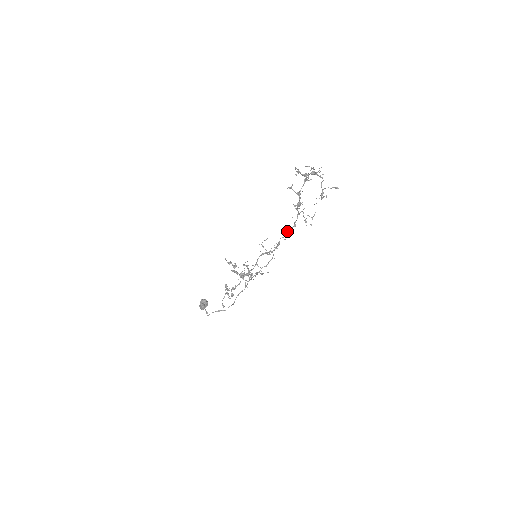
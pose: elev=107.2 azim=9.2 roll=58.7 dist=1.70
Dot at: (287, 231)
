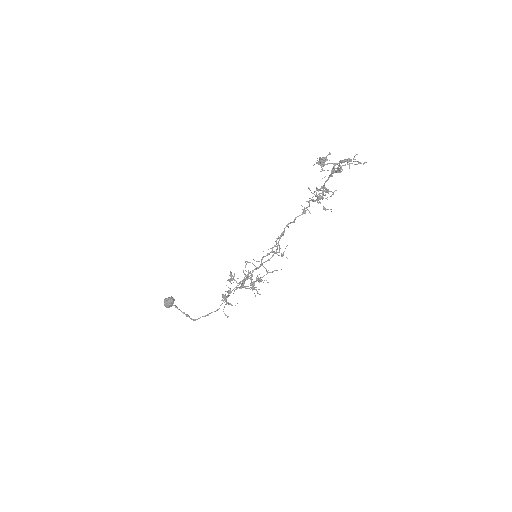
Dot at: (294, 220)
